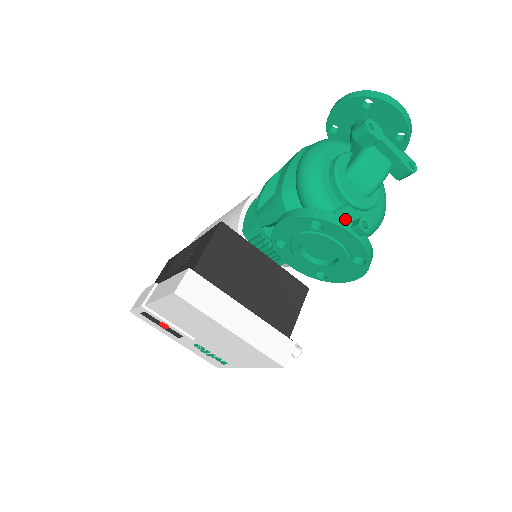
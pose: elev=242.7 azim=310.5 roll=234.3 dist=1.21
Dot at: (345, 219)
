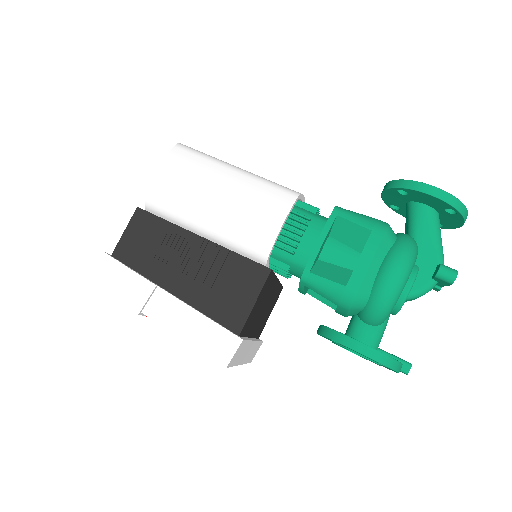
Dot at: (402, 365)
